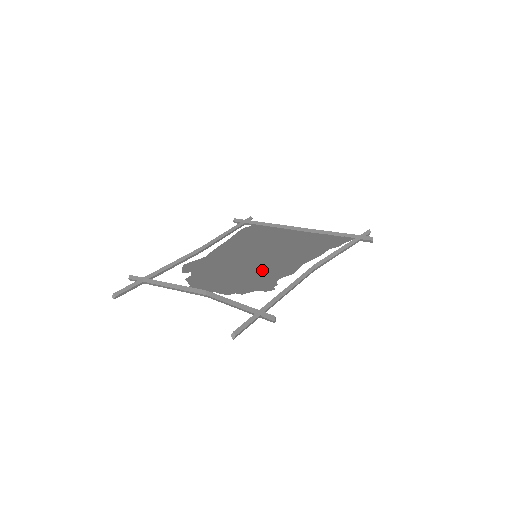
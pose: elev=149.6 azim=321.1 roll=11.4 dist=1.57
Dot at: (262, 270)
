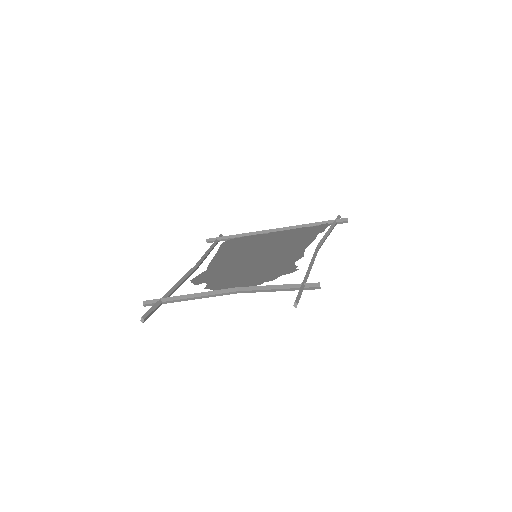
Dot at: (273, 262)
